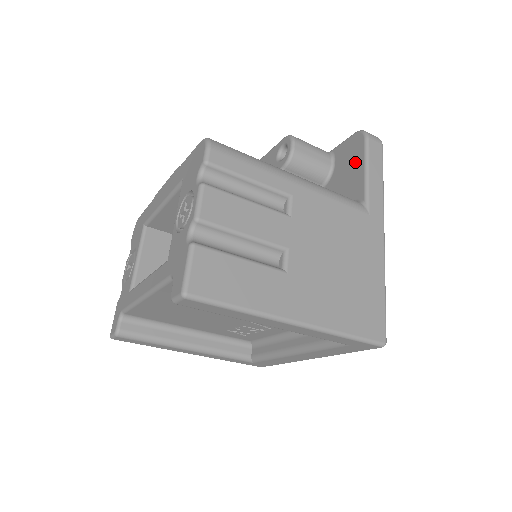
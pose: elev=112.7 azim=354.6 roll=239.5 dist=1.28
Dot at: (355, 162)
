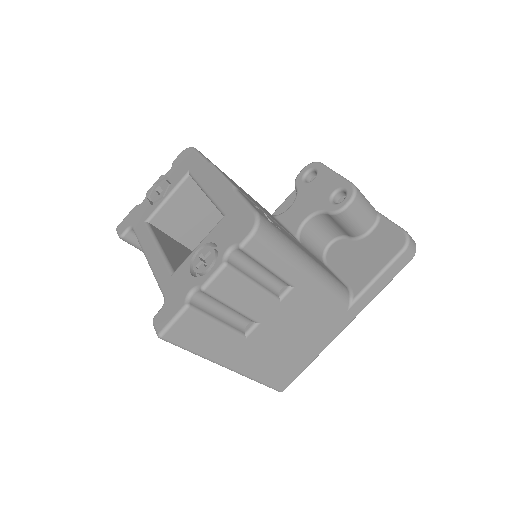
Dot at: (379, 257)
